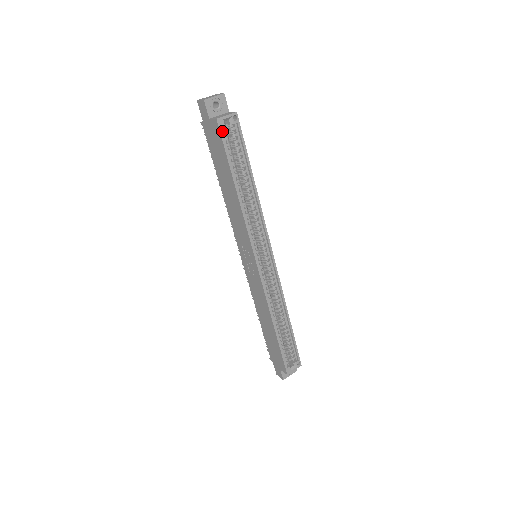
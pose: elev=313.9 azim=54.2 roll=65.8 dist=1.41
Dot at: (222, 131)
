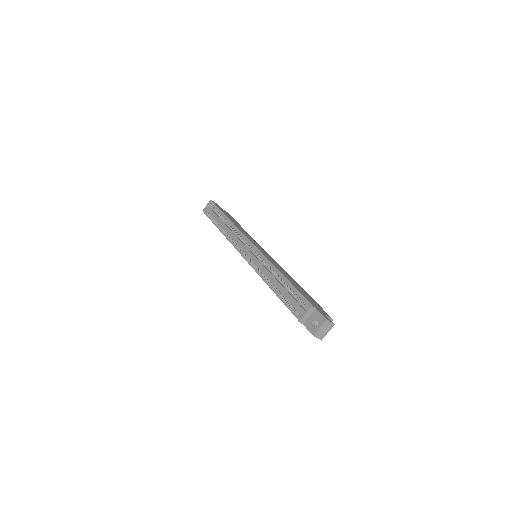
Dot at: occluded
